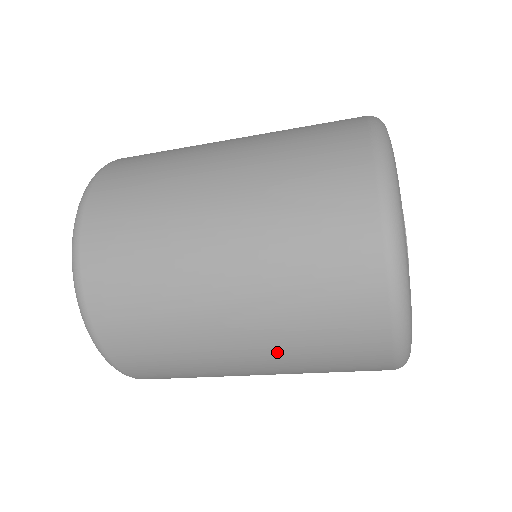
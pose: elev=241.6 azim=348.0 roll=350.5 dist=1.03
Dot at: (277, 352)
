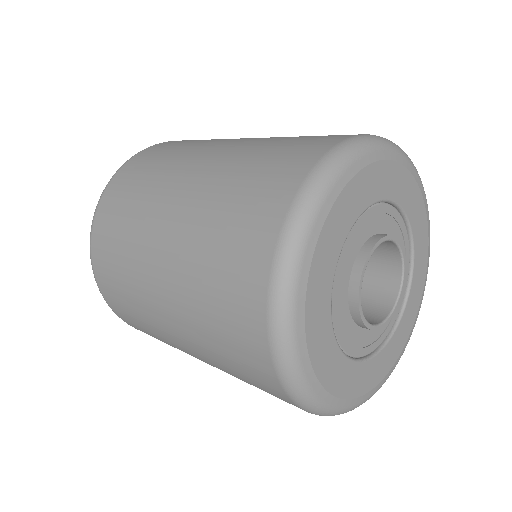
Dot at: occluded
